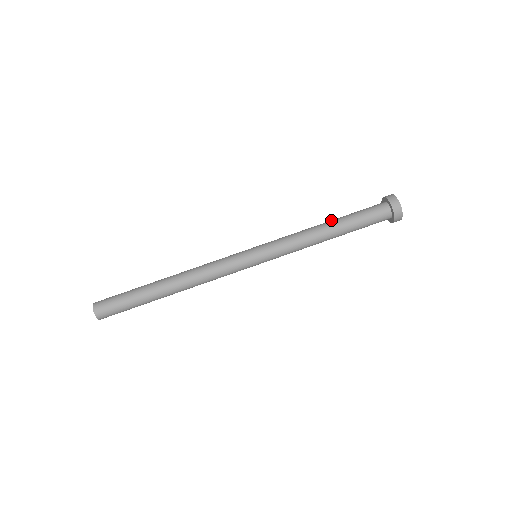
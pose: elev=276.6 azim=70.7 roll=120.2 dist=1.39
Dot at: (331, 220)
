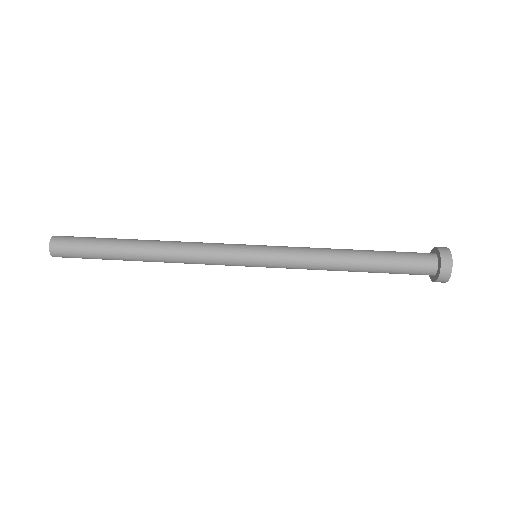
Dot at: occluded
